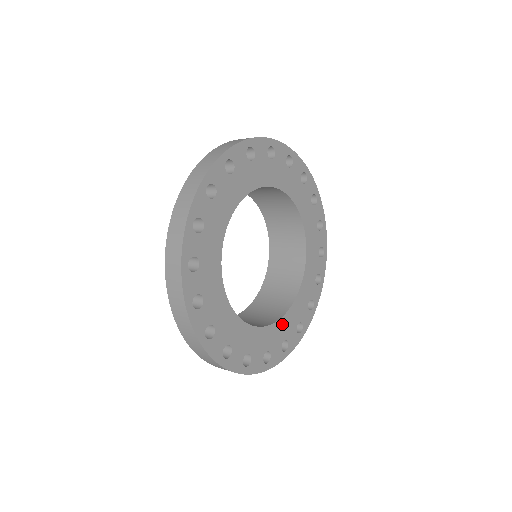
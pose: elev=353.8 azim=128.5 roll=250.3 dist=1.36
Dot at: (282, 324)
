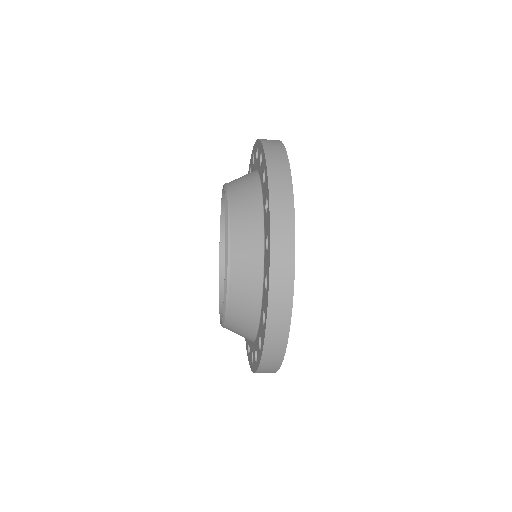
Dot at: occluded
